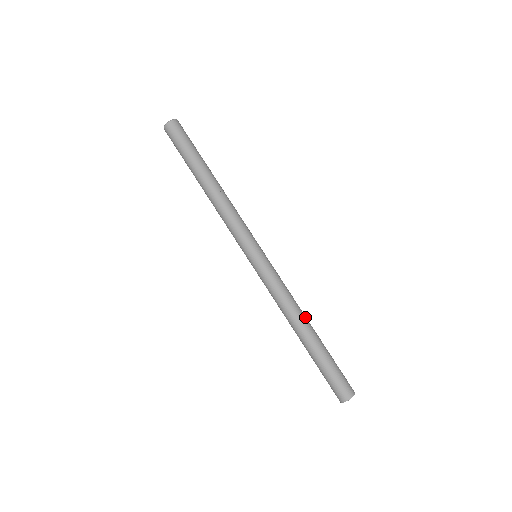
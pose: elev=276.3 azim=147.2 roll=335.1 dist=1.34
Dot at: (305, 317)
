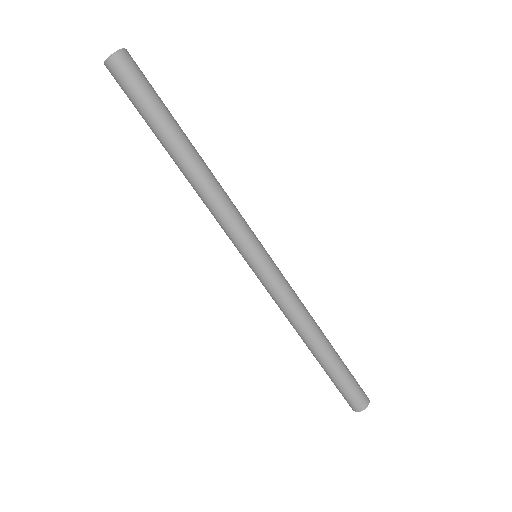
Dot at: (317, 330)
